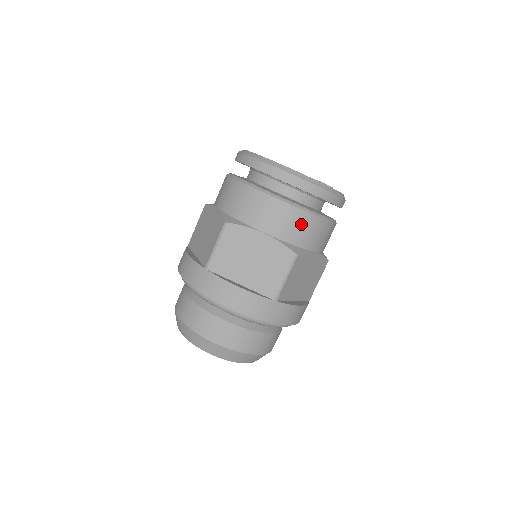
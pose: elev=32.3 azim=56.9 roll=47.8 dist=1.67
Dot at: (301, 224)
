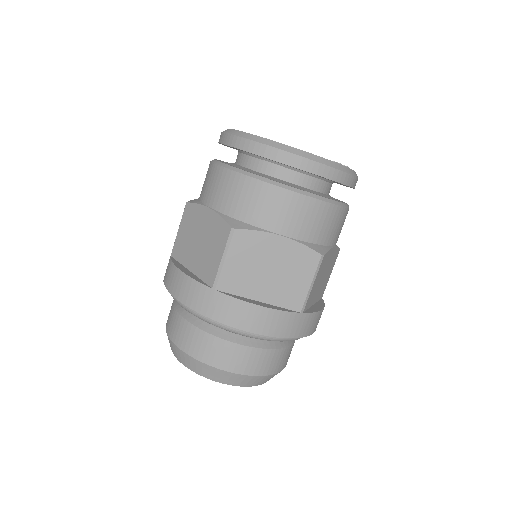
Dot at: (323, 218)
